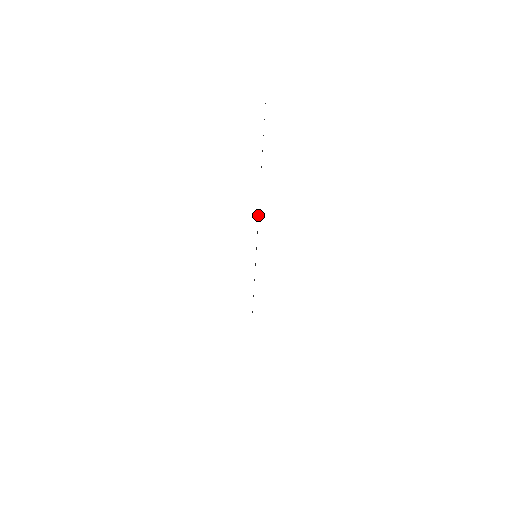
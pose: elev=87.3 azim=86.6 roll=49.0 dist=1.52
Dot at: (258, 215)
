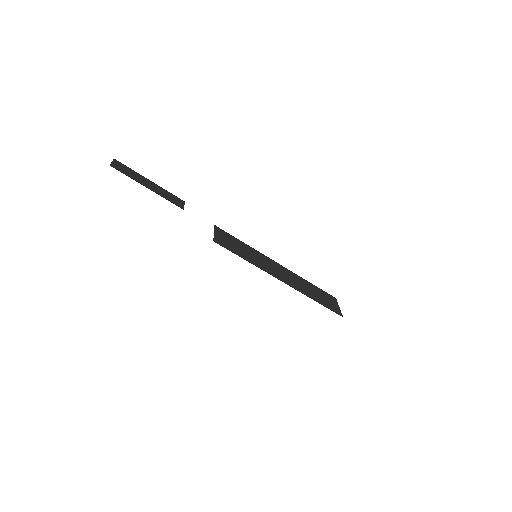
Dot at: (217, 229)
